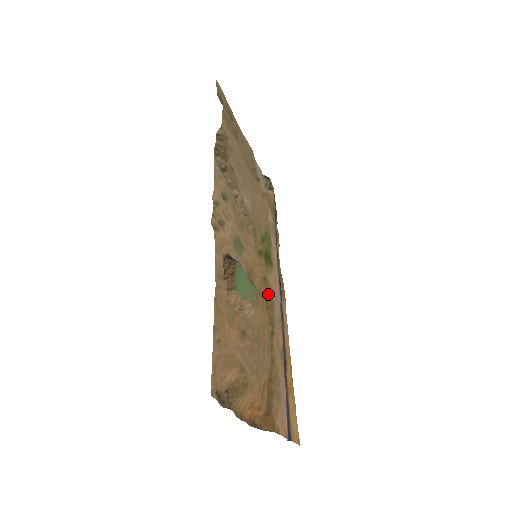
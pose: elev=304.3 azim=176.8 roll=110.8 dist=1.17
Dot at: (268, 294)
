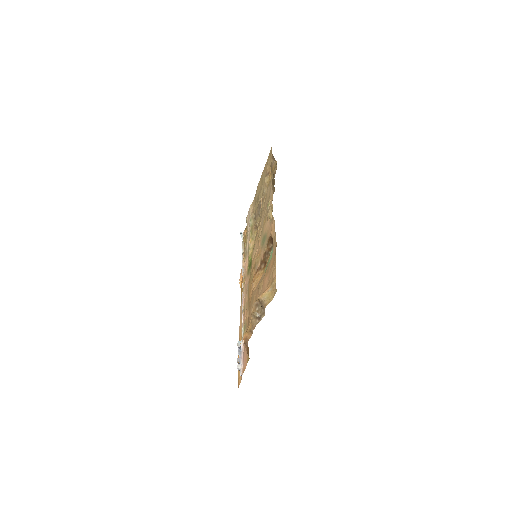
Dot at: occluded
